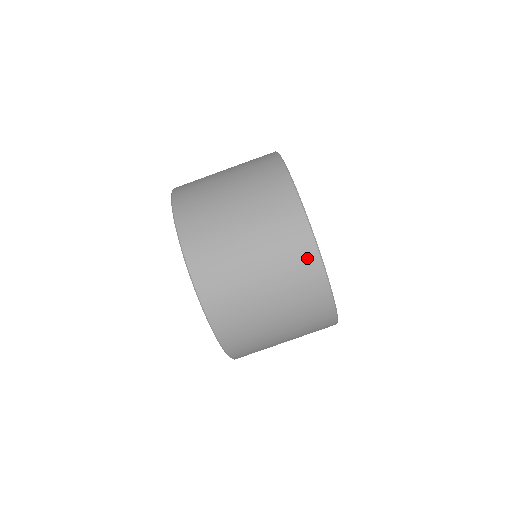
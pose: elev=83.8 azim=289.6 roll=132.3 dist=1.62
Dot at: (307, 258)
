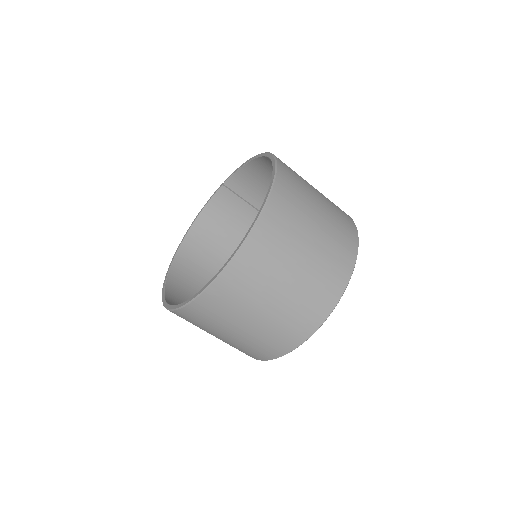
Dot at: occluded
